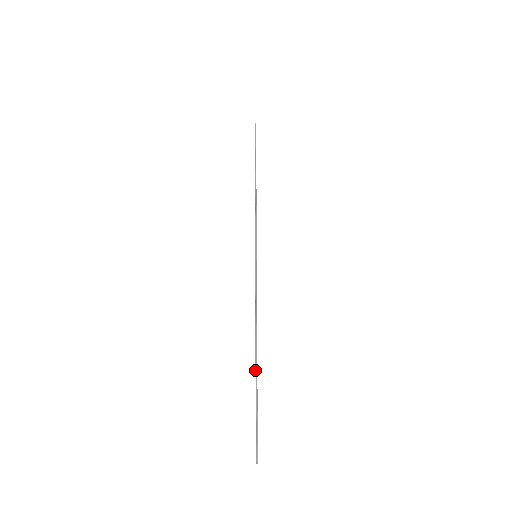
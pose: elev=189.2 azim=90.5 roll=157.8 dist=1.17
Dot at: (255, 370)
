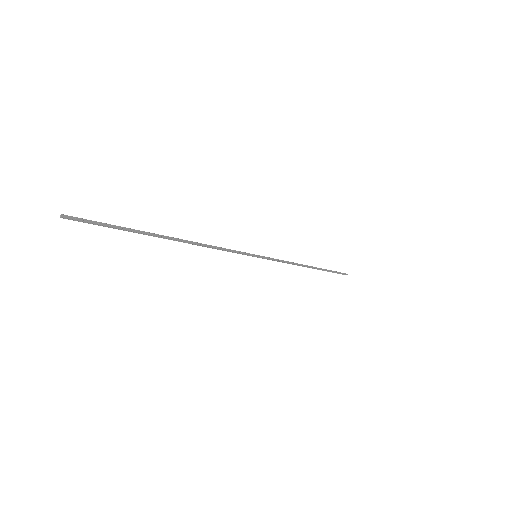
Dot at: (158, 237)
